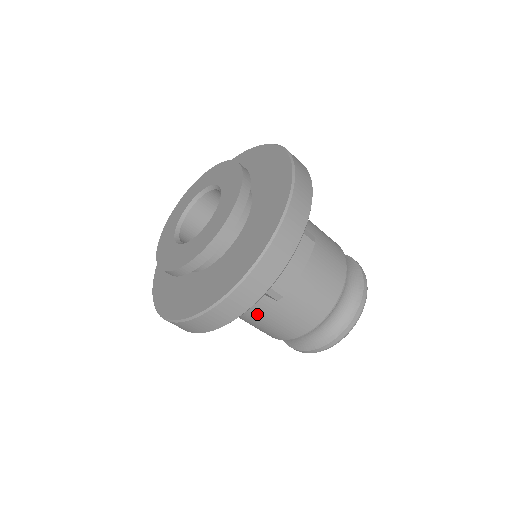
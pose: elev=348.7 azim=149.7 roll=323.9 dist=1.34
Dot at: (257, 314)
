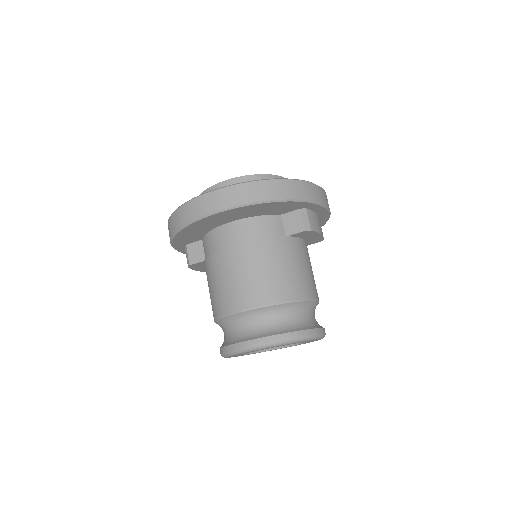
Dot at: (270, 251)
